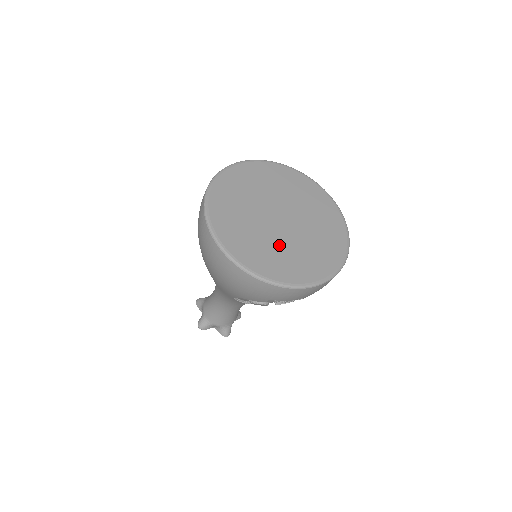
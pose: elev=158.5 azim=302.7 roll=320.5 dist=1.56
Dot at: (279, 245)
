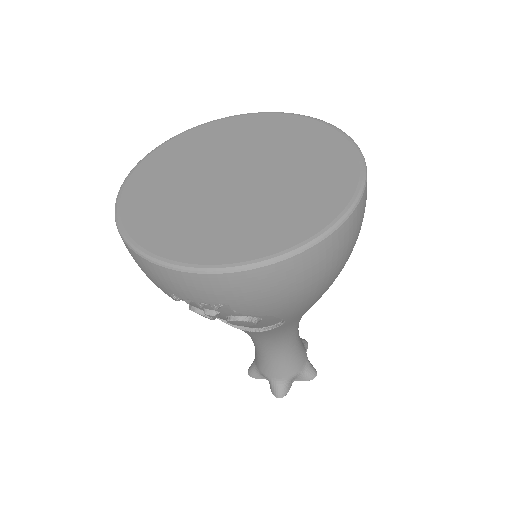
Dot at: (199, 207)
